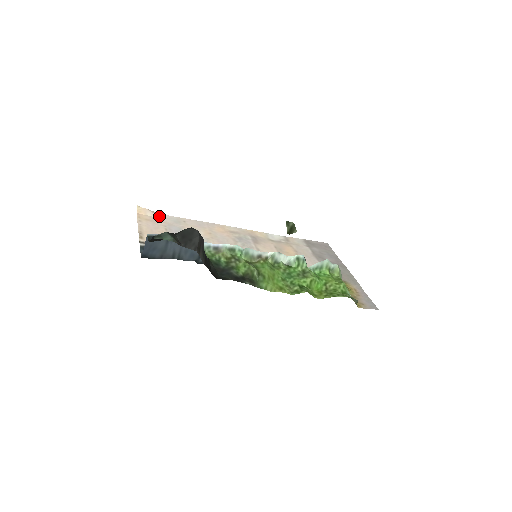
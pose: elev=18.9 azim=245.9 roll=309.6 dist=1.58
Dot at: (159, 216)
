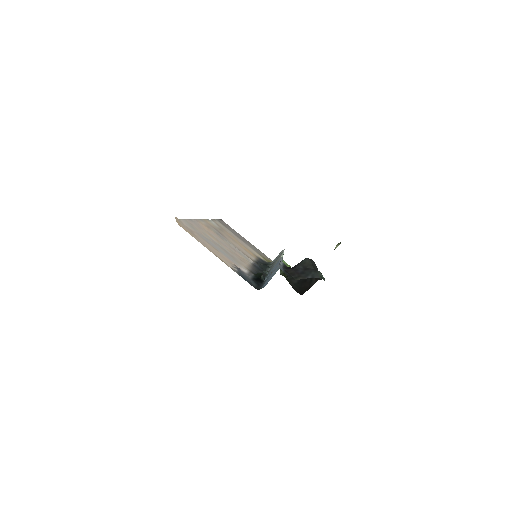
Dot at: (183, 223)
